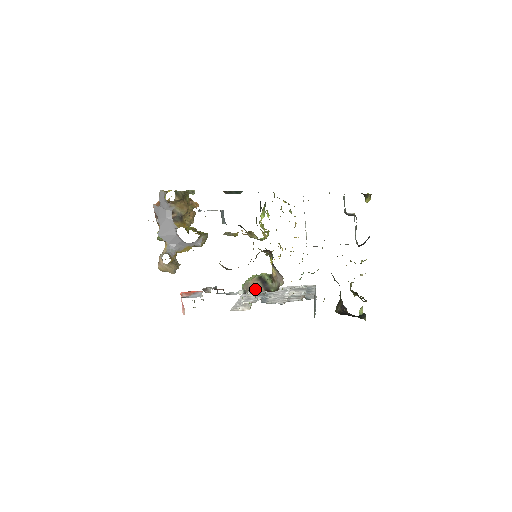
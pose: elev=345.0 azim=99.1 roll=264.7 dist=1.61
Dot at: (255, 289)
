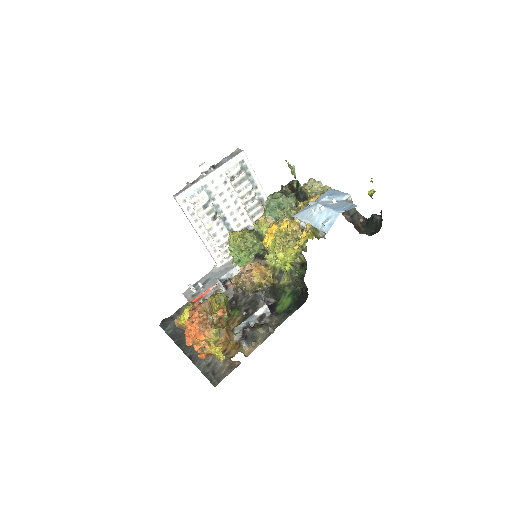
Dot at: (195, 202)
